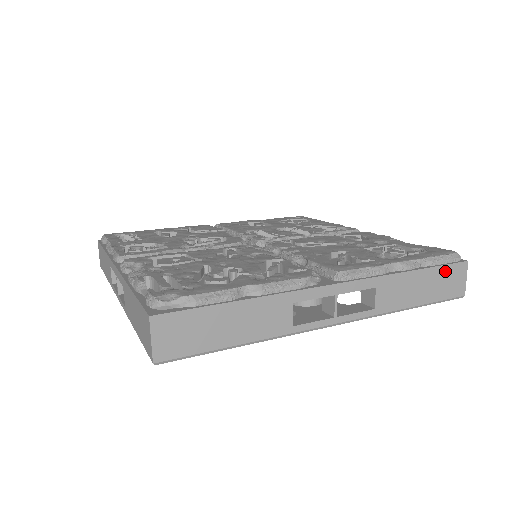
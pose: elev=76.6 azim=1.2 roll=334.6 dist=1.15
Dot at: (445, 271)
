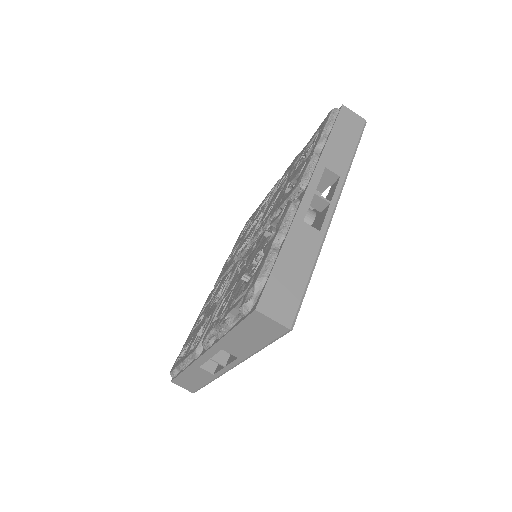
Dot at: (341, 122)
